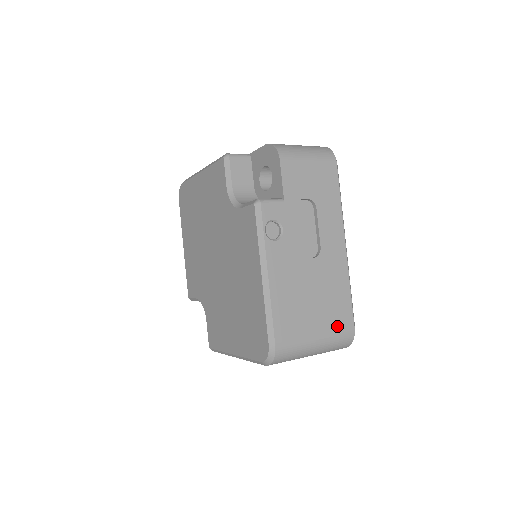
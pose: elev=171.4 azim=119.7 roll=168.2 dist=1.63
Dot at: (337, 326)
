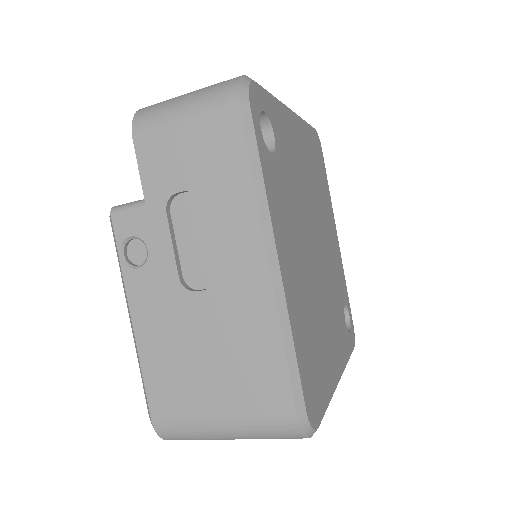
Dot at: (258, 406)
